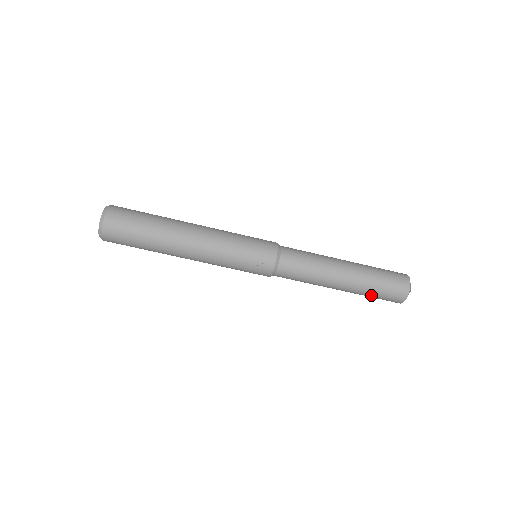
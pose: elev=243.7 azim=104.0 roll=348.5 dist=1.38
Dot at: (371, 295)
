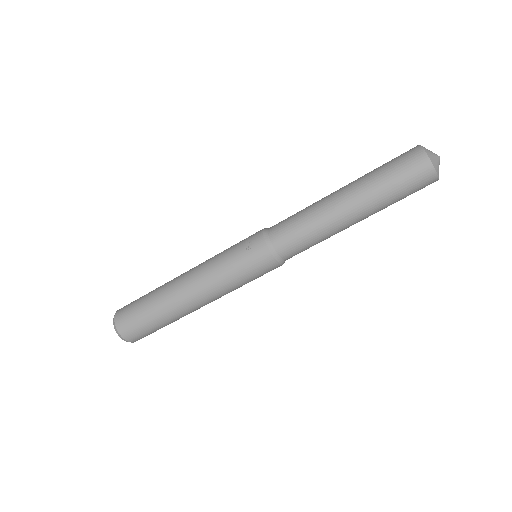
Dot at: (388, 188)
